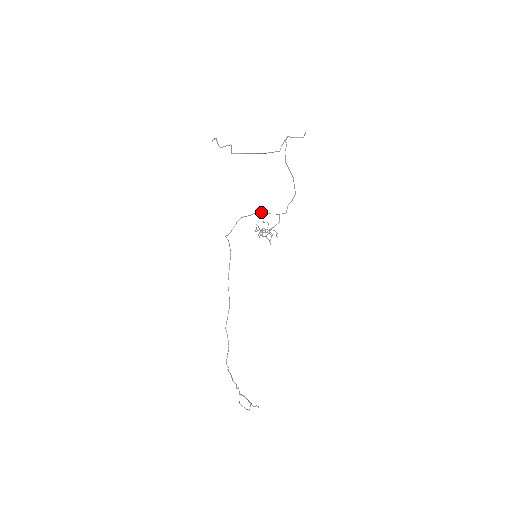
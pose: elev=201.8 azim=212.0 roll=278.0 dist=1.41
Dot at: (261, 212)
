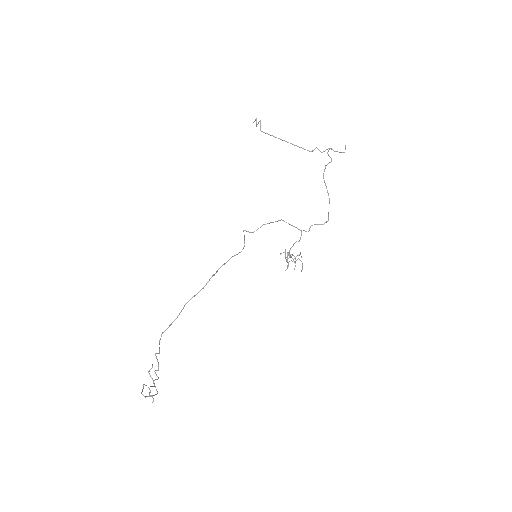
Dot at: occluded
